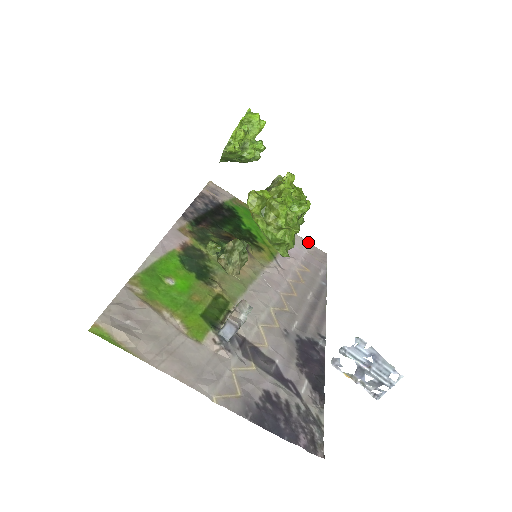
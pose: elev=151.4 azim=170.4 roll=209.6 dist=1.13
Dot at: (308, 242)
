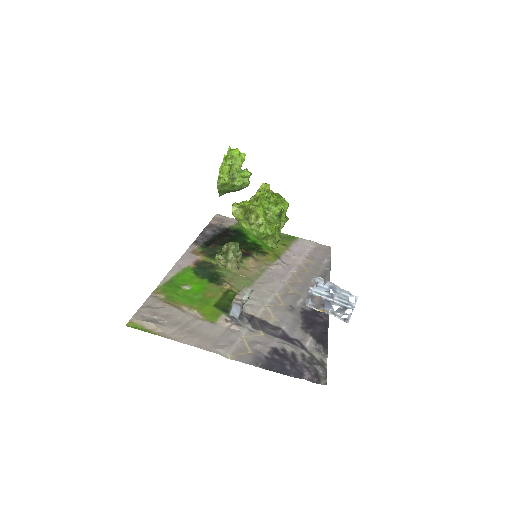
Dot at: (311, 241)
